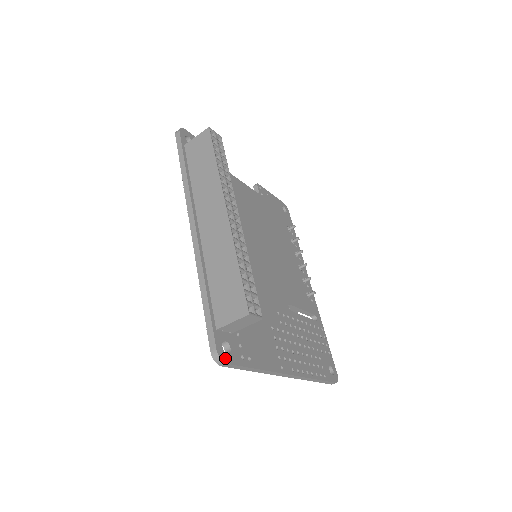
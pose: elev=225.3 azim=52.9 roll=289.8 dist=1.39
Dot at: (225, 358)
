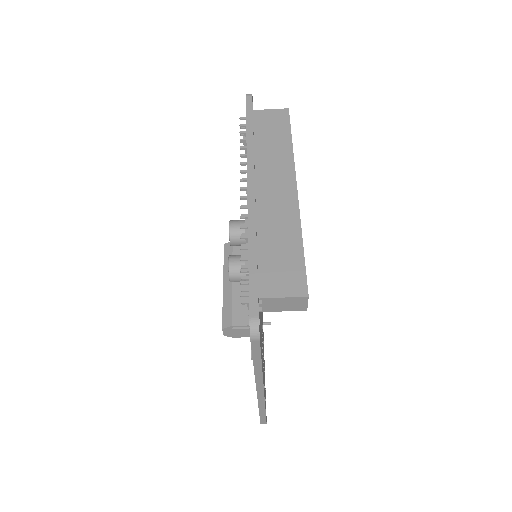
Dot at: (259, 333)
